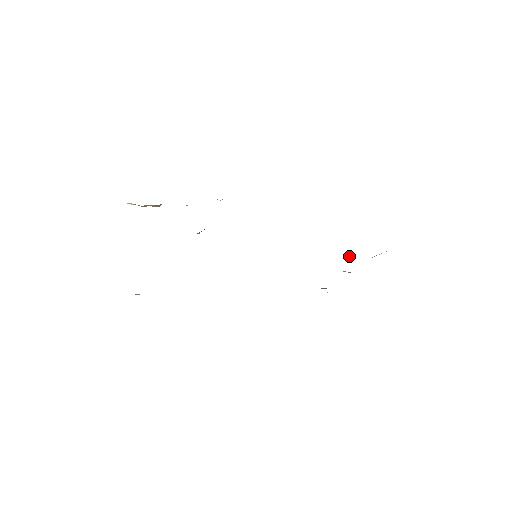
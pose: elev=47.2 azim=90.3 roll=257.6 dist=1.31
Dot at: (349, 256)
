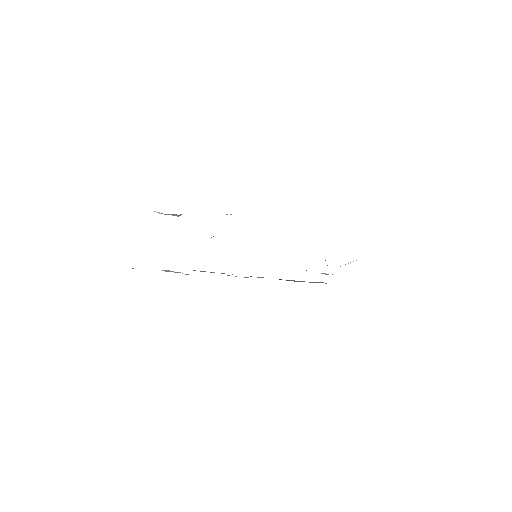
Dot at: occluded
